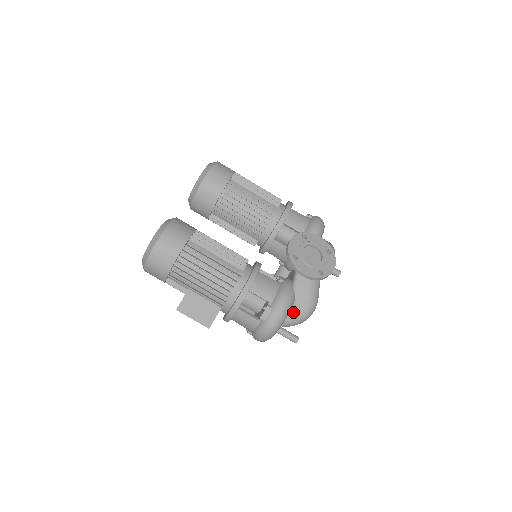
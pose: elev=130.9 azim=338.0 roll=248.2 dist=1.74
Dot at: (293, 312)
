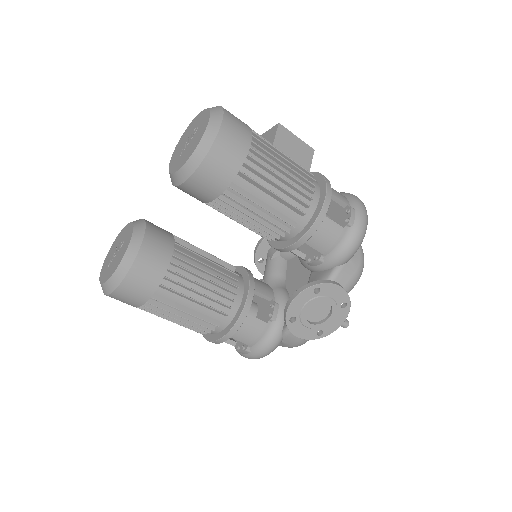
Dot at: occluded
